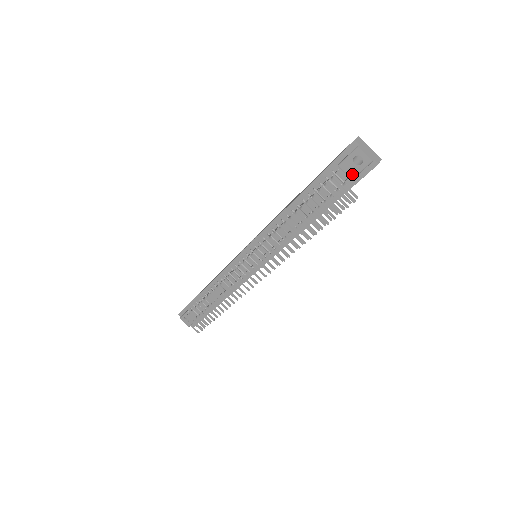
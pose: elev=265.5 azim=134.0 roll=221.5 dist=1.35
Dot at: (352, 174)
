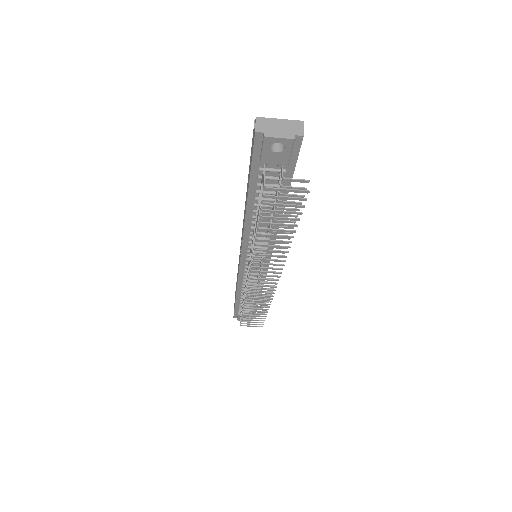
Dot at: (283, 162)
